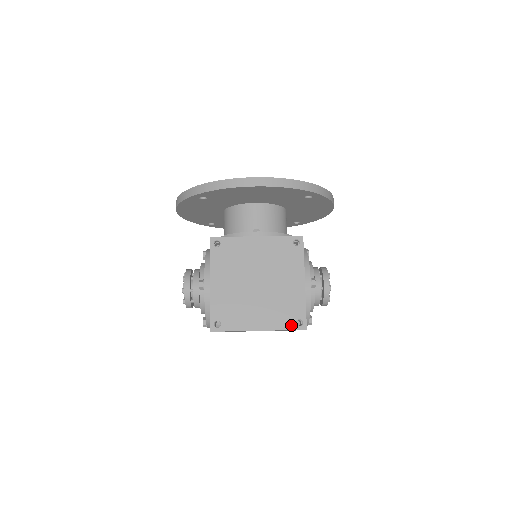
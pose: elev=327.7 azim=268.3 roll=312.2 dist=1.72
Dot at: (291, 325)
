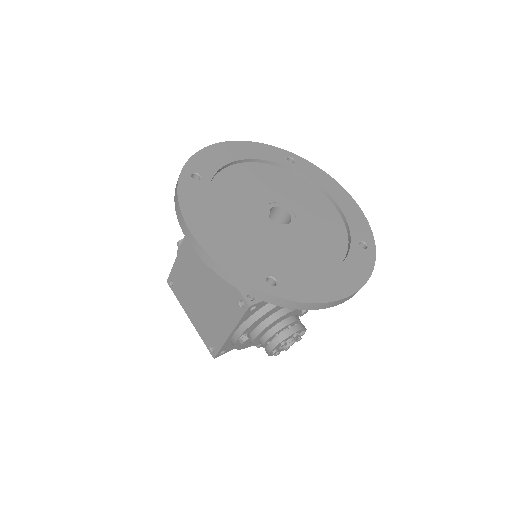
Dot at: (207, 343)
